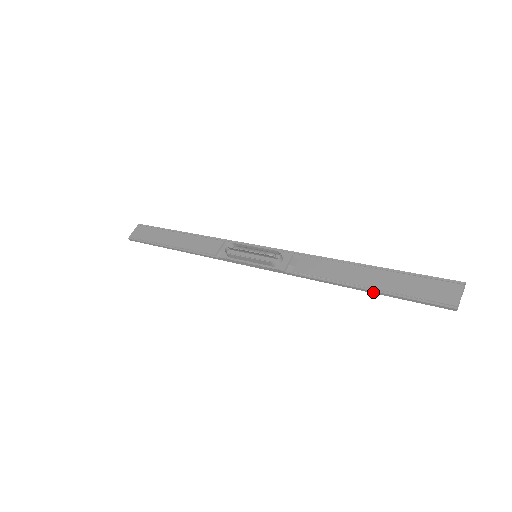
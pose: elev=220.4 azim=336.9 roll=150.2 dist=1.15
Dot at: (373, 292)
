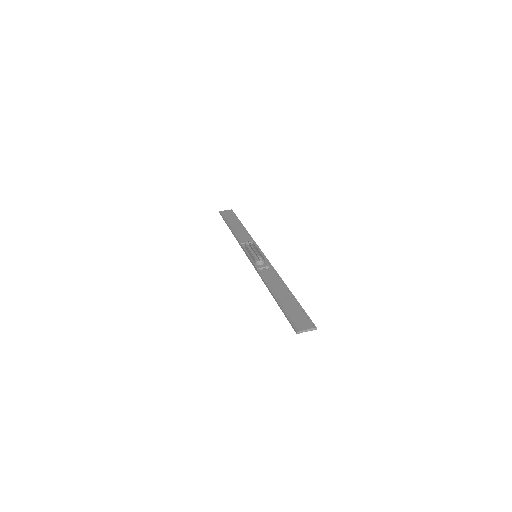
Dot at: (277, 303)
